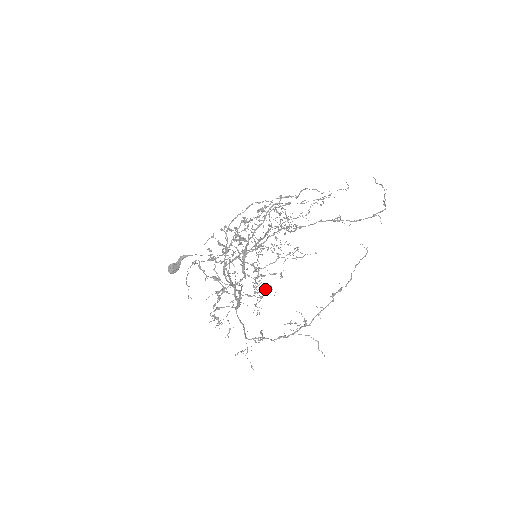
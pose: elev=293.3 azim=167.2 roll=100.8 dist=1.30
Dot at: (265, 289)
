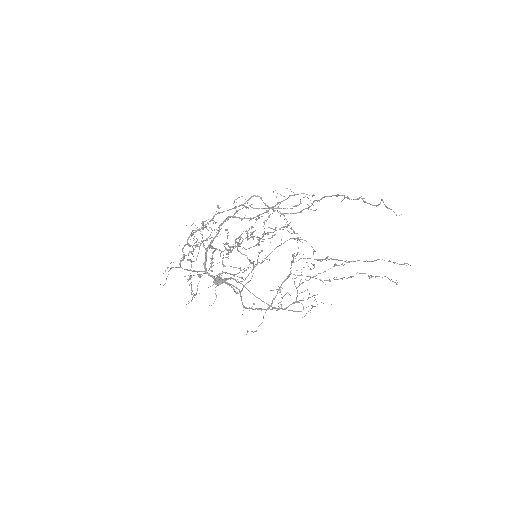
Dot at: (226, 248)
